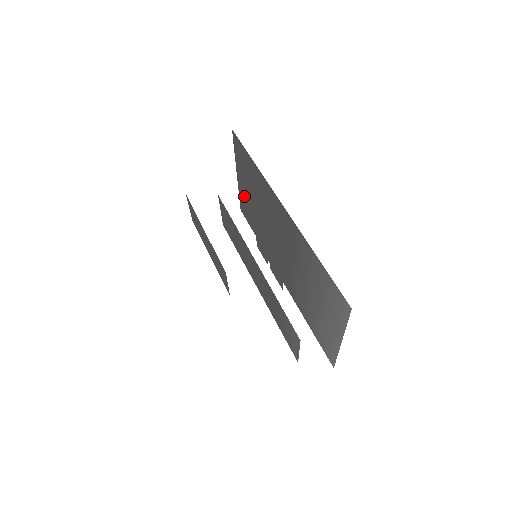
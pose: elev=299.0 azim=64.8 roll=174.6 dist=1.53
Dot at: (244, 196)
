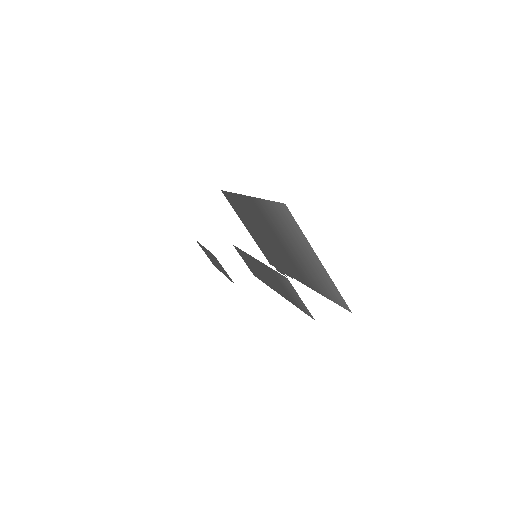
Dot at: (258, 242)
